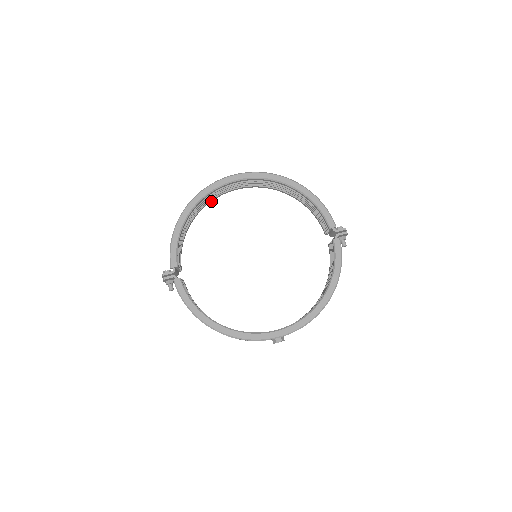
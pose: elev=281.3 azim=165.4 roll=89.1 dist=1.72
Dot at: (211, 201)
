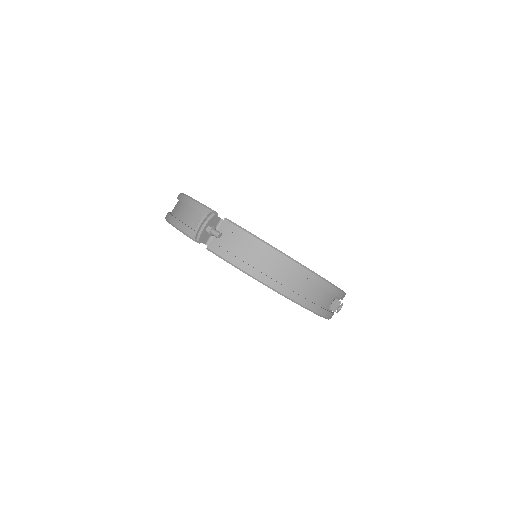
Dot at: occluded
